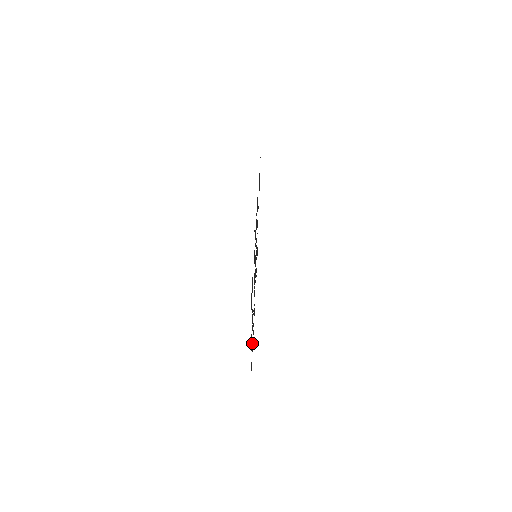
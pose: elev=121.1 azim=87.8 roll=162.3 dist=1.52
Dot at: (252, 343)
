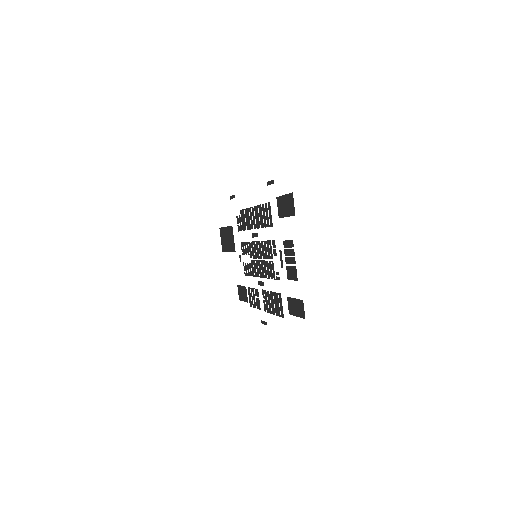
Dot at: (288, 298)
